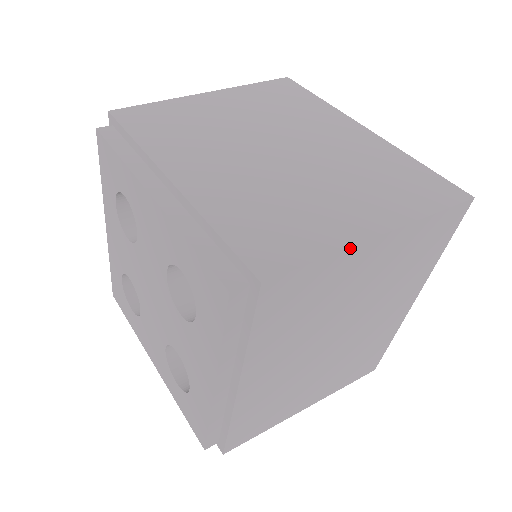
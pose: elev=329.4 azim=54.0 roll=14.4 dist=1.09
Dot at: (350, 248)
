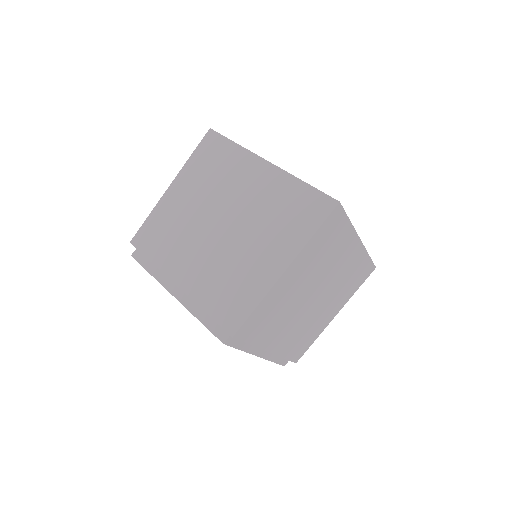
Dot at: (269, 291)
